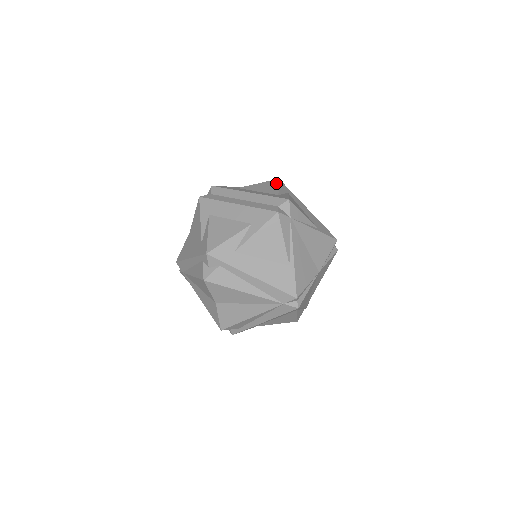
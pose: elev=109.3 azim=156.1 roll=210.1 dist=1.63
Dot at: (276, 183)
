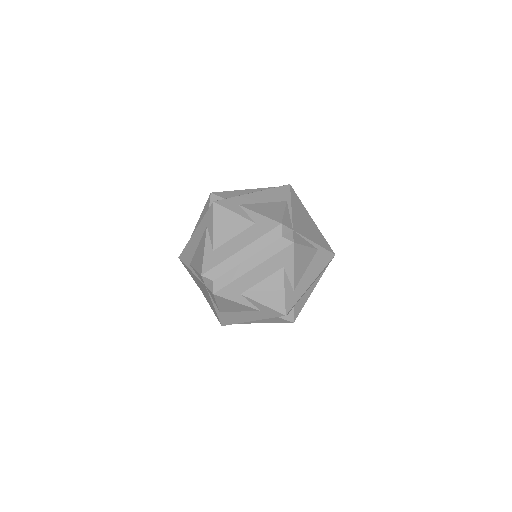
Dot at: (224, 210)
